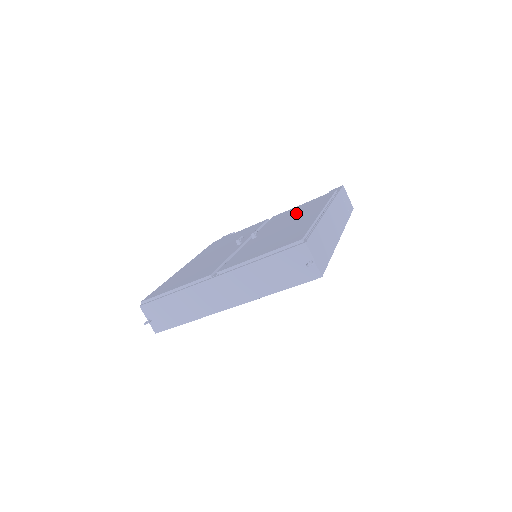
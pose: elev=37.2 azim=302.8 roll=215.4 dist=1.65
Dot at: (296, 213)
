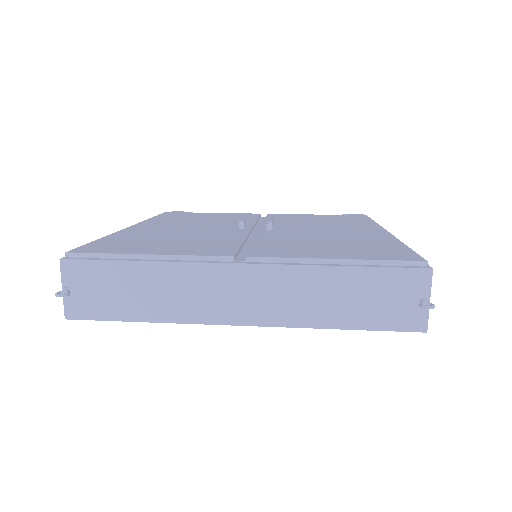
Dot at: (324, 221)
